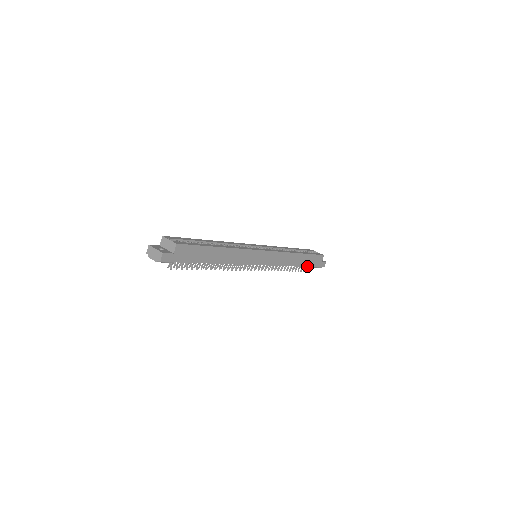
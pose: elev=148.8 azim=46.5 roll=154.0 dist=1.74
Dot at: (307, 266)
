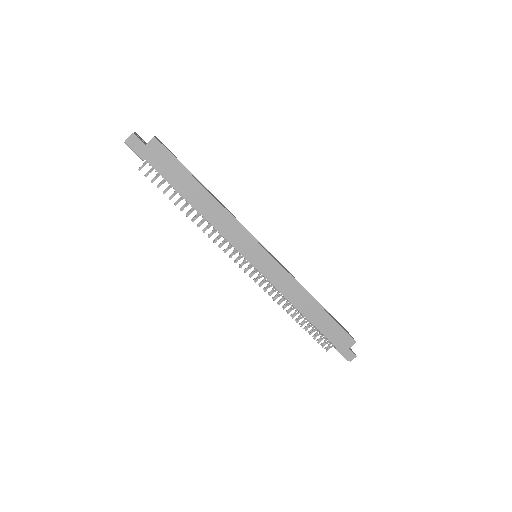
Dot at: (323, 333)
